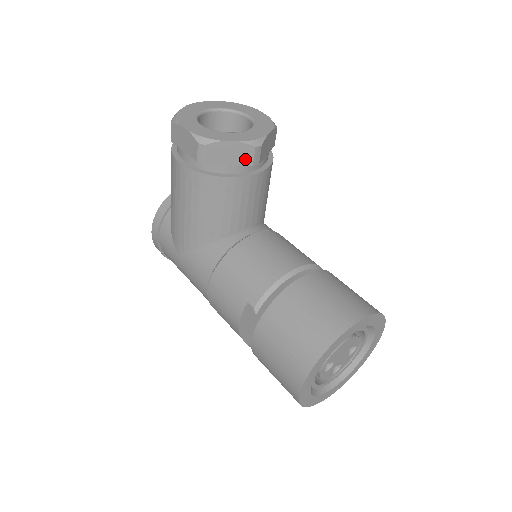
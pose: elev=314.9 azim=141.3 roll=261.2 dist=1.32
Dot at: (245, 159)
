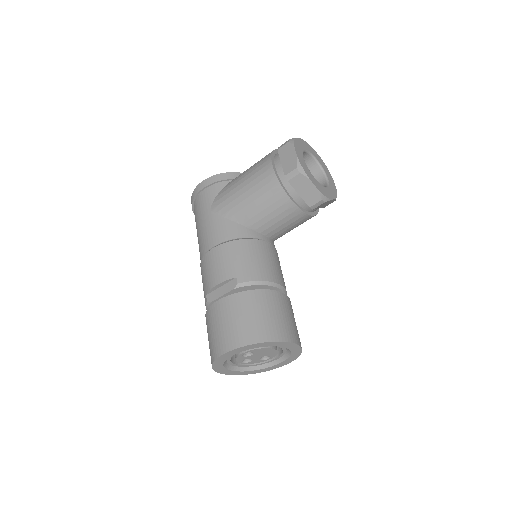
Dot at: (310, 200)
